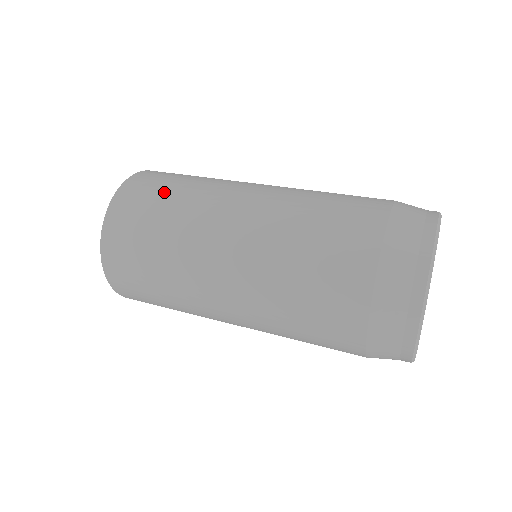
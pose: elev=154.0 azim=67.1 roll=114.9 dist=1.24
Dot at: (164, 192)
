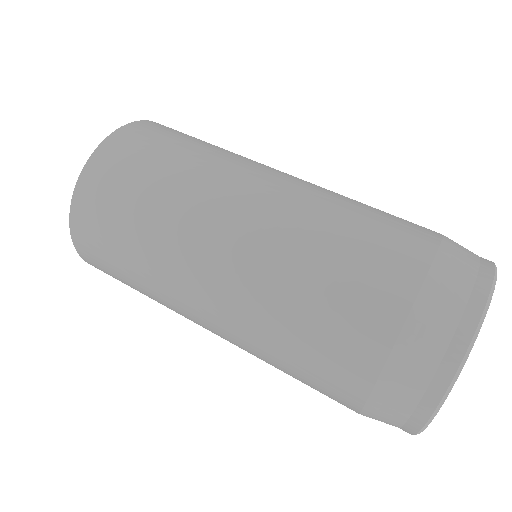
Dot at: (177, 144)
